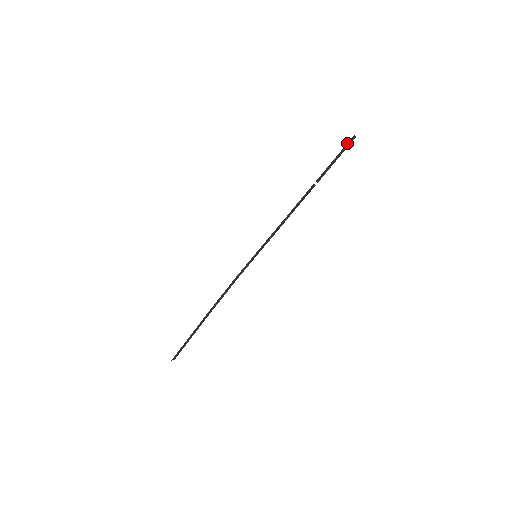
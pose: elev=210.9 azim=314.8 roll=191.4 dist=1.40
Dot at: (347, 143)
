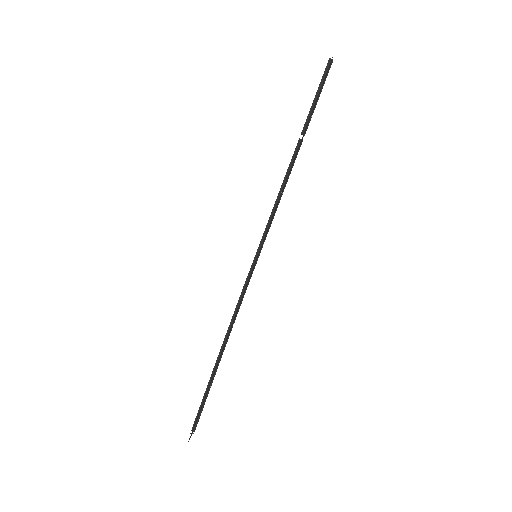
Dot at: (324, 72)
